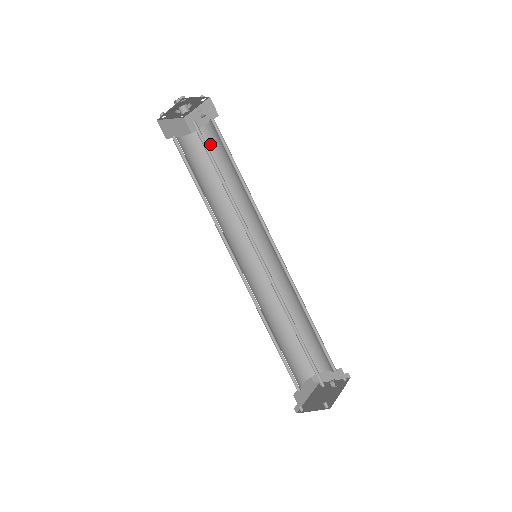
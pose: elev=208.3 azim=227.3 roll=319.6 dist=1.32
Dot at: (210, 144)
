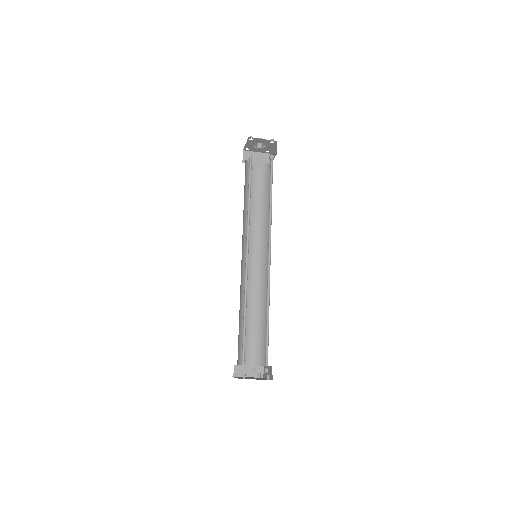
Dot at: (253, 176)
